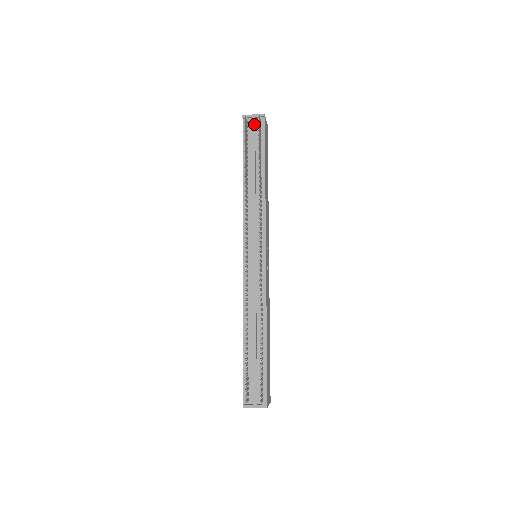
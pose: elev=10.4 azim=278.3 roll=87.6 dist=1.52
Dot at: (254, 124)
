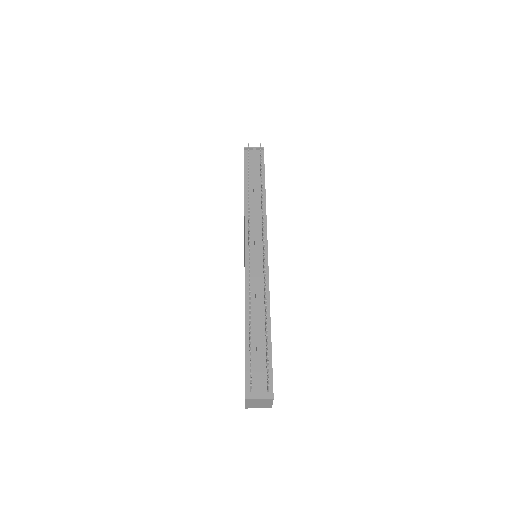
Dot at: (255, 153)
